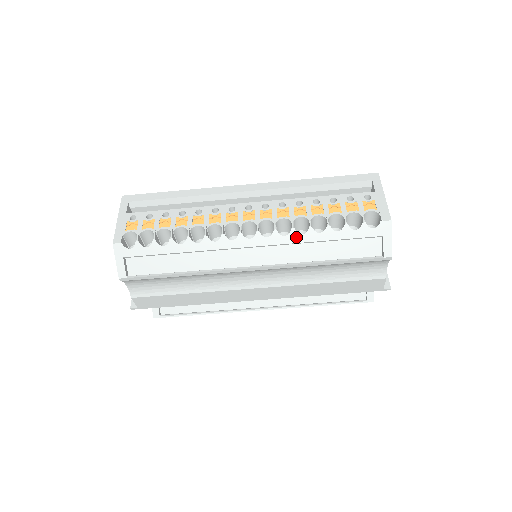
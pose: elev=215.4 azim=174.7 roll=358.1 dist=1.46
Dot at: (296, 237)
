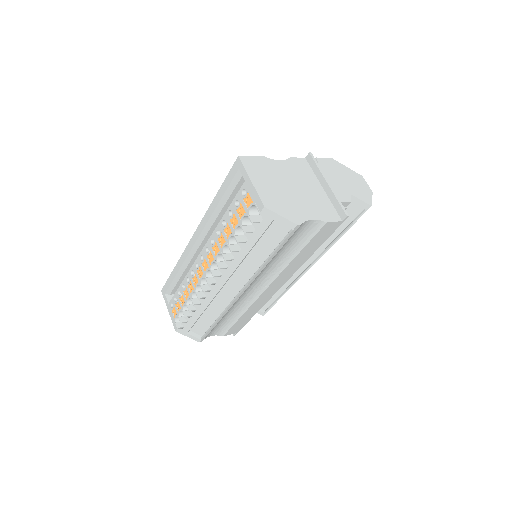
Dot at: (233, 263)
